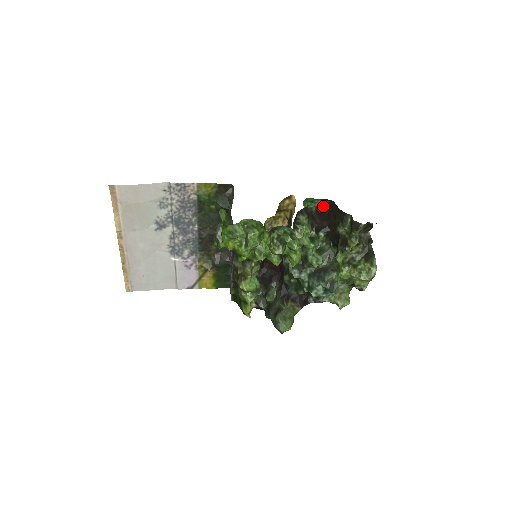
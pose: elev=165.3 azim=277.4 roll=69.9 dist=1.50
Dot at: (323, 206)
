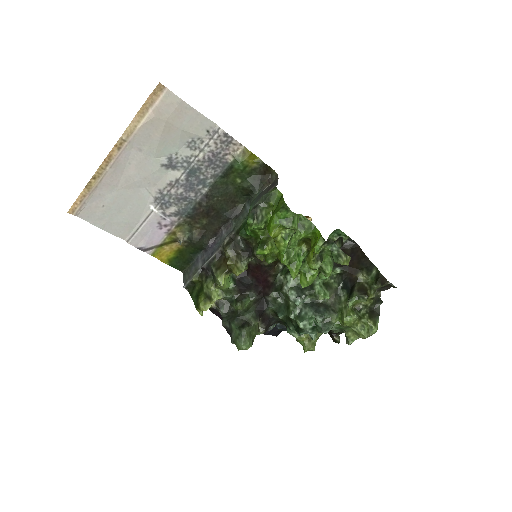
Dot at: (346, 245)
